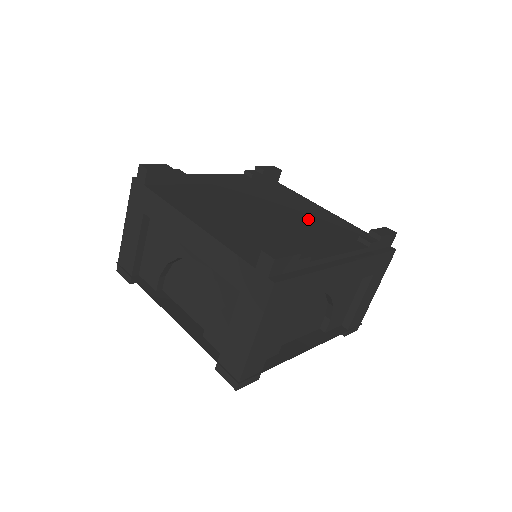
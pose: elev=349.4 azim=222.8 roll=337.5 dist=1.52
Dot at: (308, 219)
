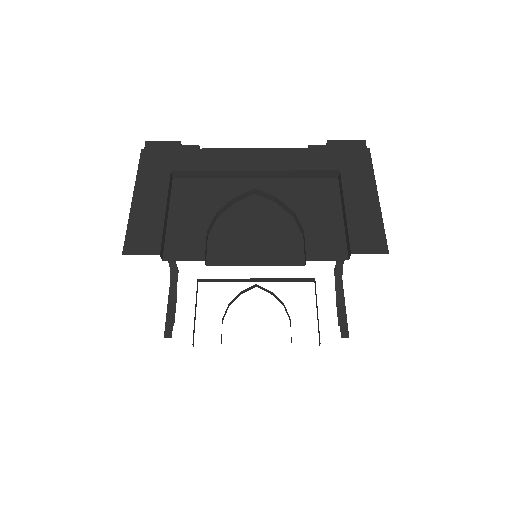
Dot at: occluded
